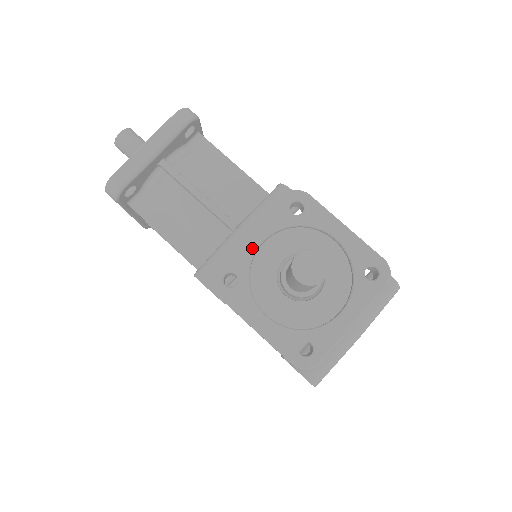
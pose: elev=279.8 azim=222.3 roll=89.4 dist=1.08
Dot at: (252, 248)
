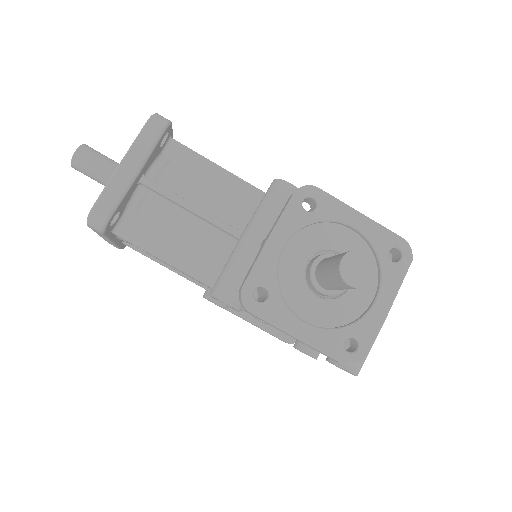
Dot at: (275, 256)
